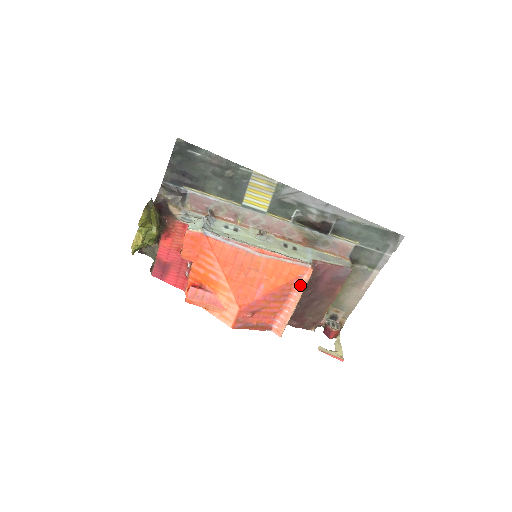
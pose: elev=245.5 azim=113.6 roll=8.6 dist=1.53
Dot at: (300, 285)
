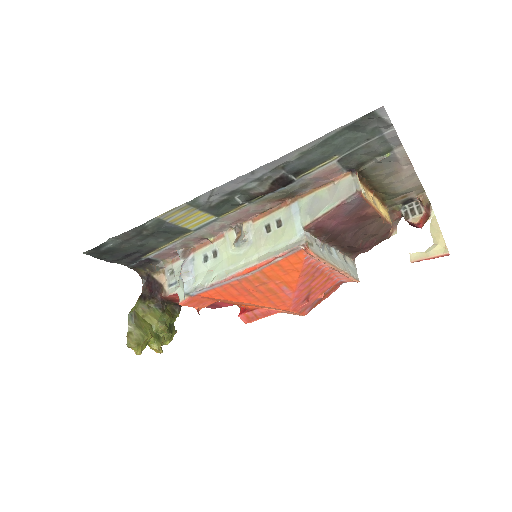
Dot at: (317, 259)
